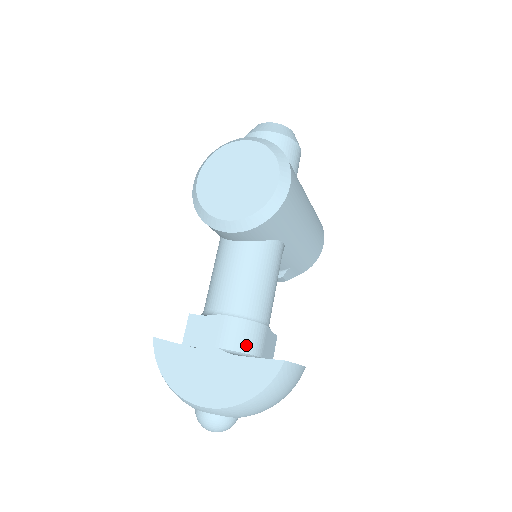
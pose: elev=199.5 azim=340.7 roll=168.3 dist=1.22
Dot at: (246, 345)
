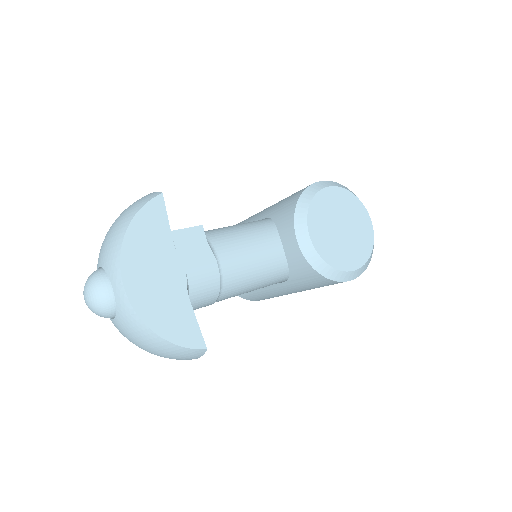
Dot at: (196, 299)
